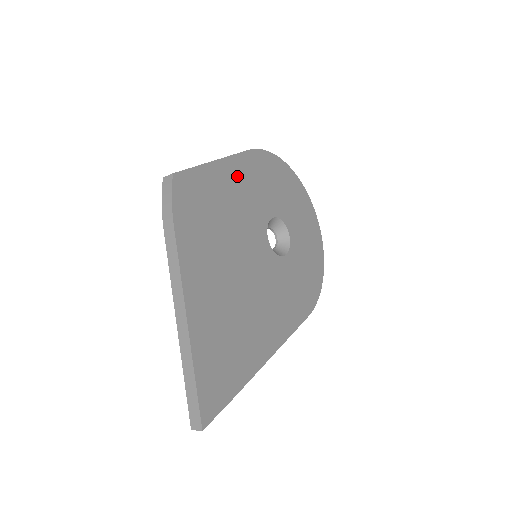
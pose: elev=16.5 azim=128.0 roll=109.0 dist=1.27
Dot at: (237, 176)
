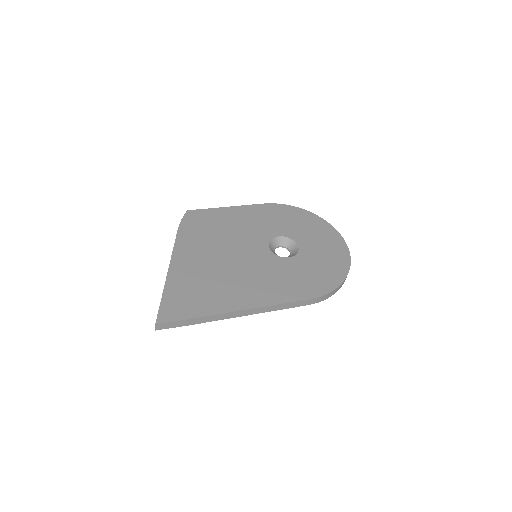
Dot at: (246, 214)
